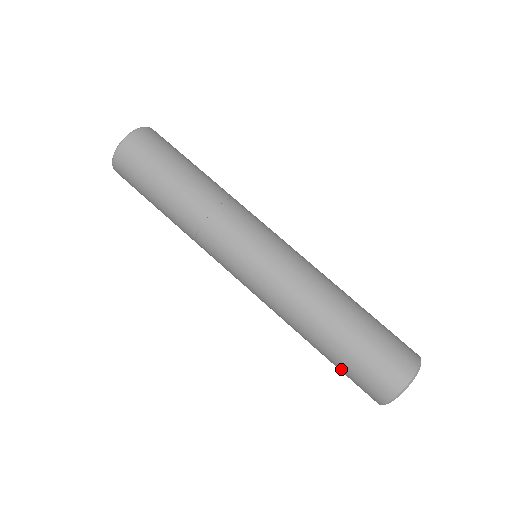
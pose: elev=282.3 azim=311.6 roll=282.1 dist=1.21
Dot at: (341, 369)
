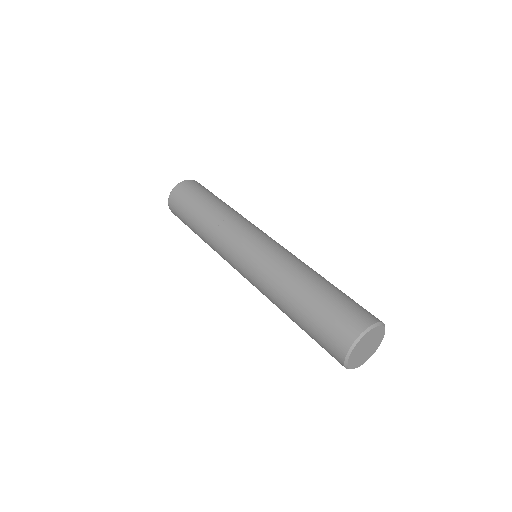
Dot at: (311, 336)
